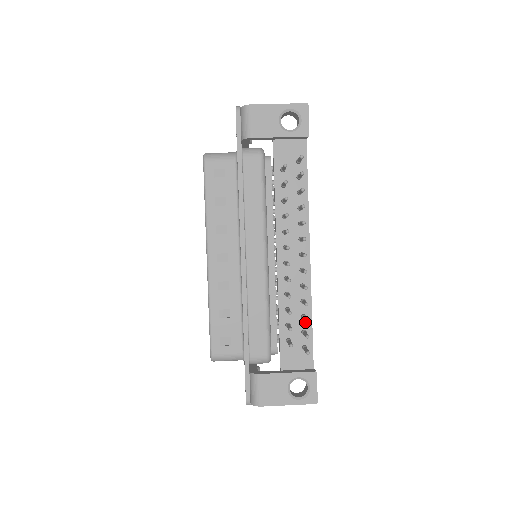
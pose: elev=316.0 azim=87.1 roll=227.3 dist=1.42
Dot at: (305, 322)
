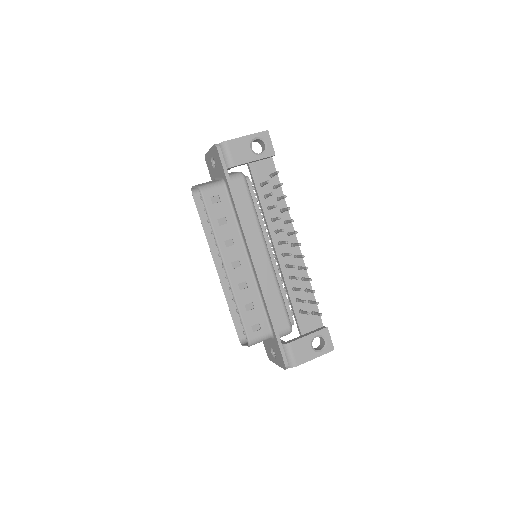
Dot at: (308, 294)
